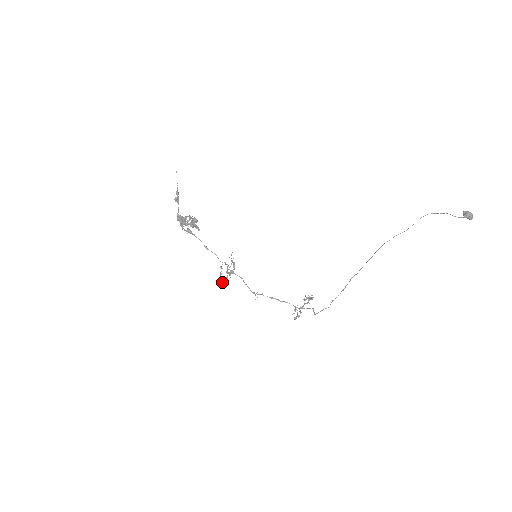
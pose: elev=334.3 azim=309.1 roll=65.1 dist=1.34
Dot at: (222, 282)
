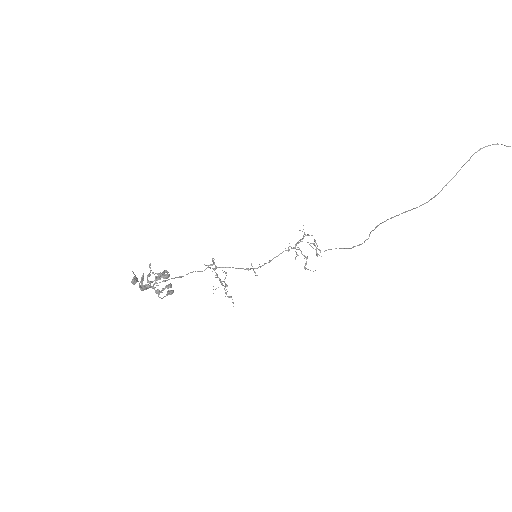
Dot at: occluded
